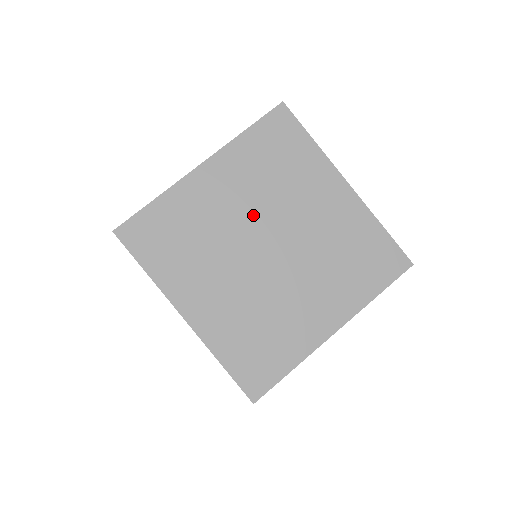
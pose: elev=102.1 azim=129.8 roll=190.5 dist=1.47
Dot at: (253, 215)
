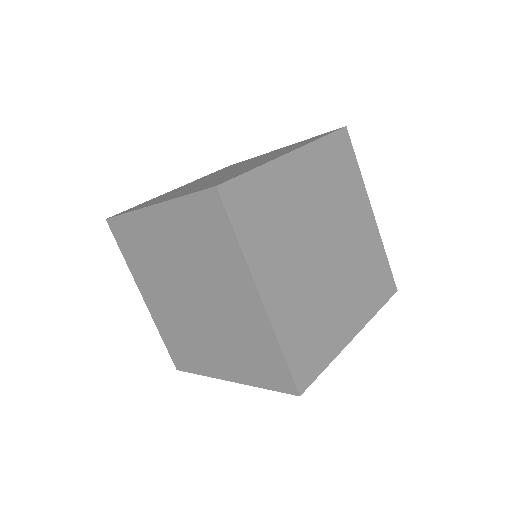
Dot at: (319, 215)
